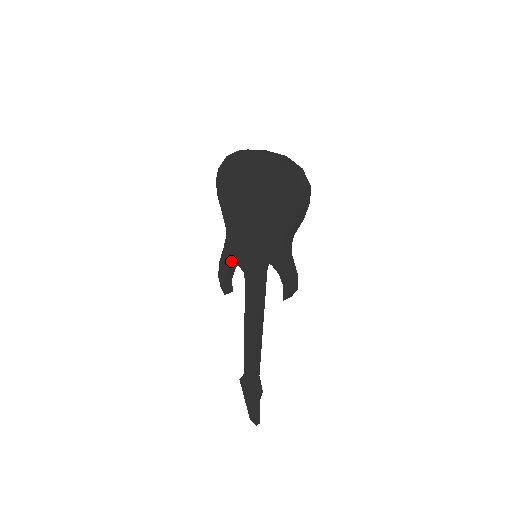
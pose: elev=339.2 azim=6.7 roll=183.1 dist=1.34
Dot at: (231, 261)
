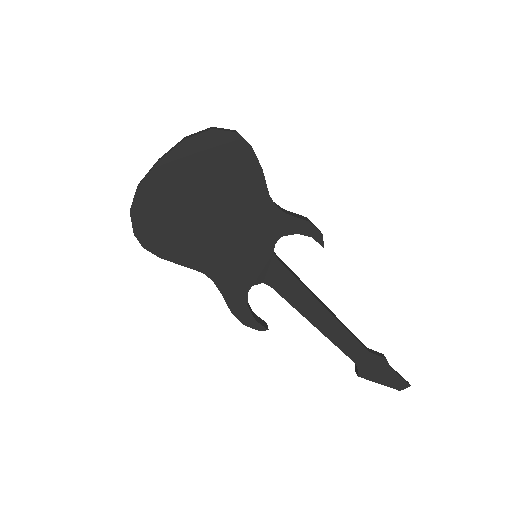
Dot at: (241, 293)
